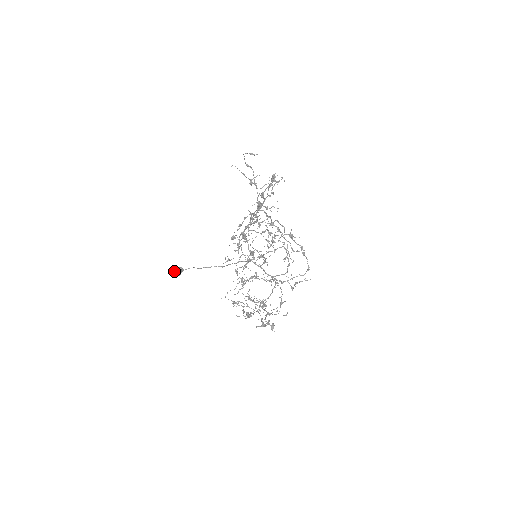
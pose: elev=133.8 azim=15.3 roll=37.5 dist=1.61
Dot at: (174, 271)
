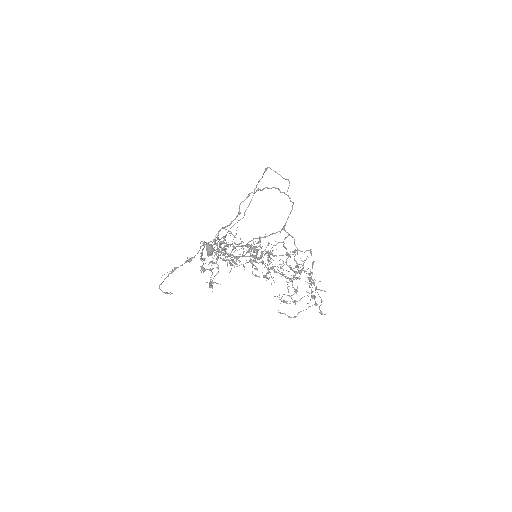
Dot at: (207, 253)
